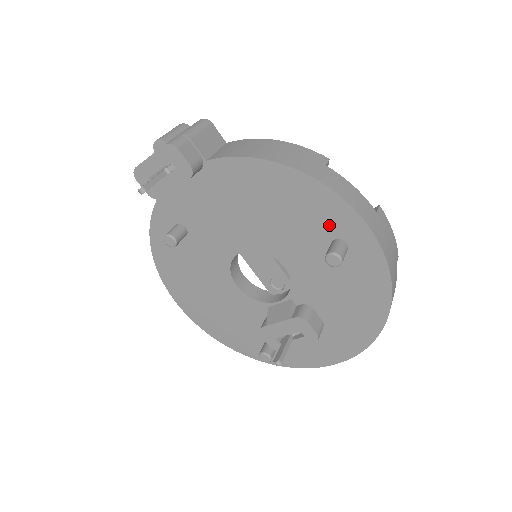
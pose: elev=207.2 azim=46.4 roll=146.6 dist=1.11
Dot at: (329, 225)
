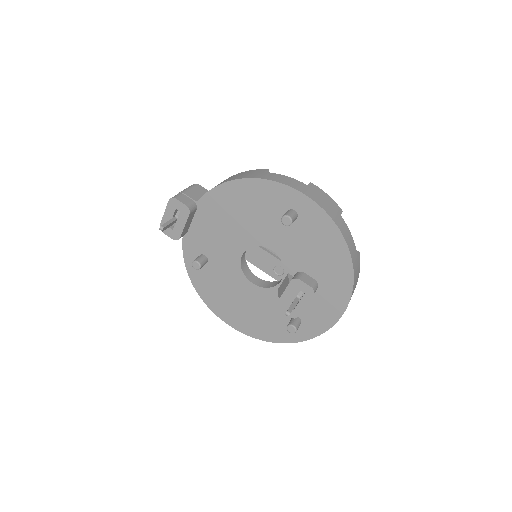
Dot at: (279, 204)
